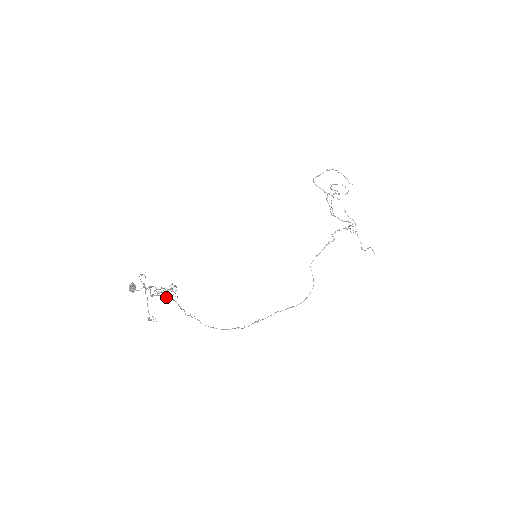
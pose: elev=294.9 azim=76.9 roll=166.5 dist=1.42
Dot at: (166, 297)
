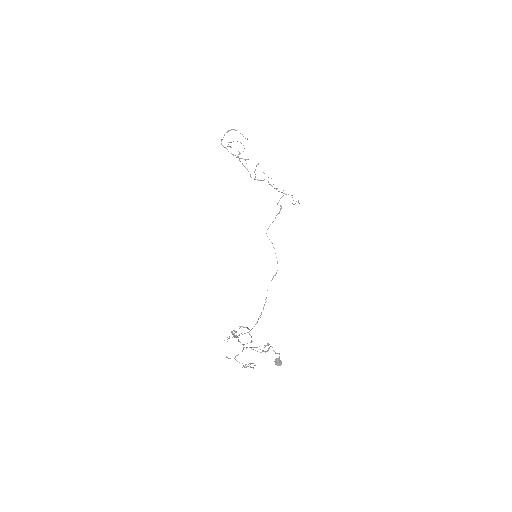
Dot at: occluded
